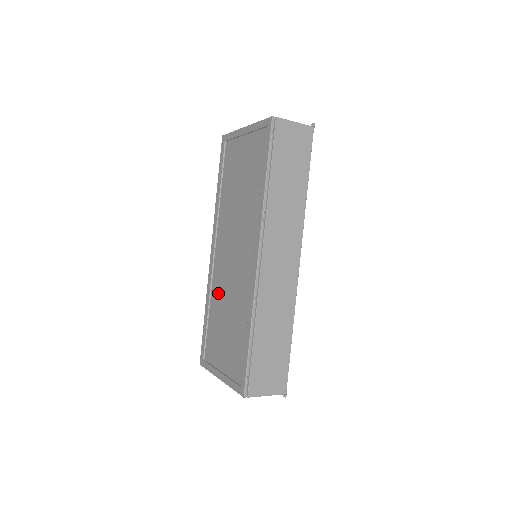
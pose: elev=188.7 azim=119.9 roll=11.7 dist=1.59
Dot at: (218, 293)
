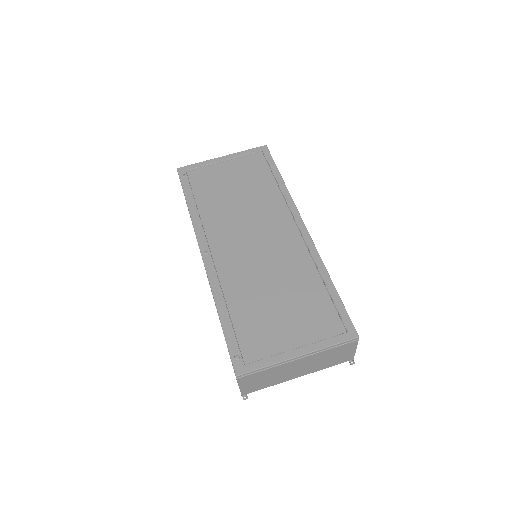
Dot at: (241, 282)
